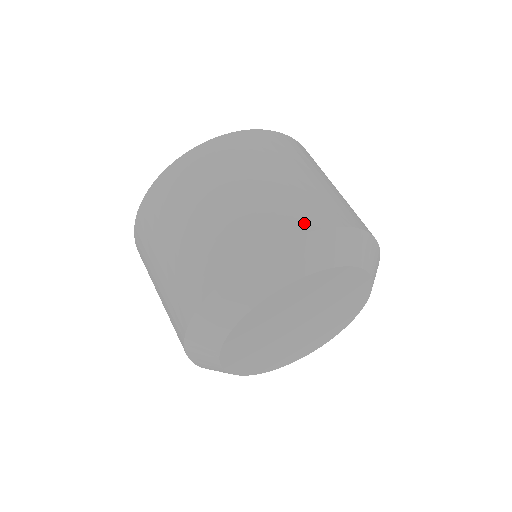
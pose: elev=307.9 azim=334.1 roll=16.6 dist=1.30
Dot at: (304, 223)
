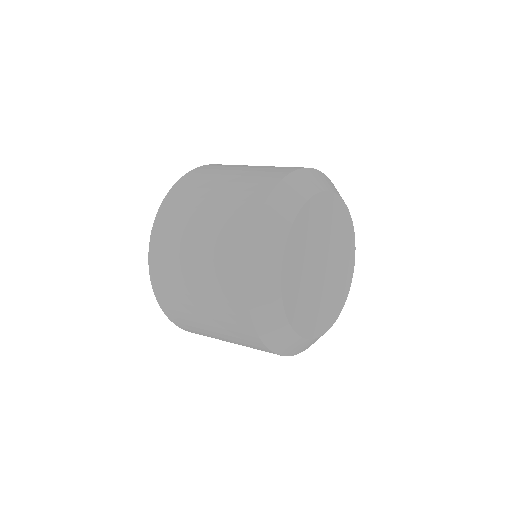
Dot at: (291, 168)
